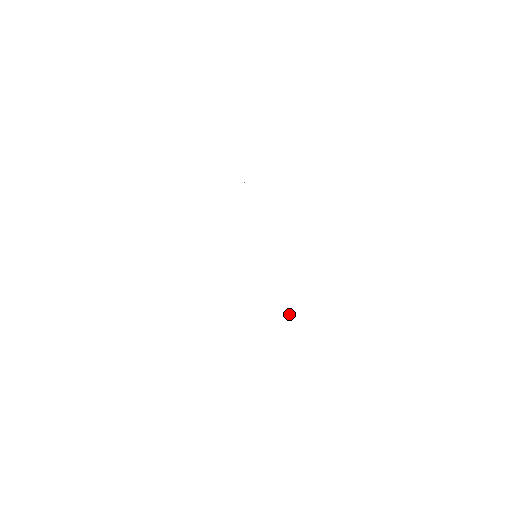
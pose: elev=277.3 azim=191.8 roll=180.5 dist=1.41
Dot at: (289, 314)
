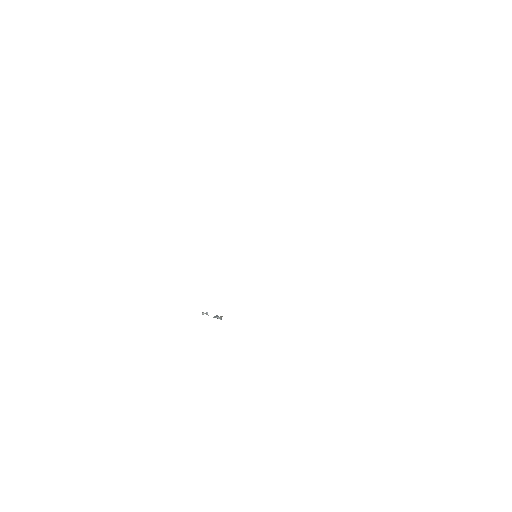
Dot at: (217, 316)
